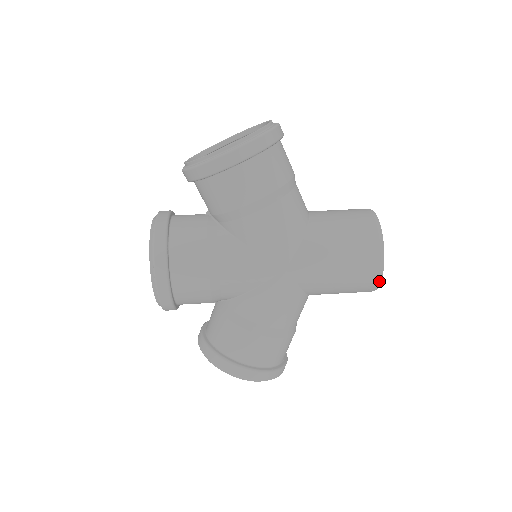
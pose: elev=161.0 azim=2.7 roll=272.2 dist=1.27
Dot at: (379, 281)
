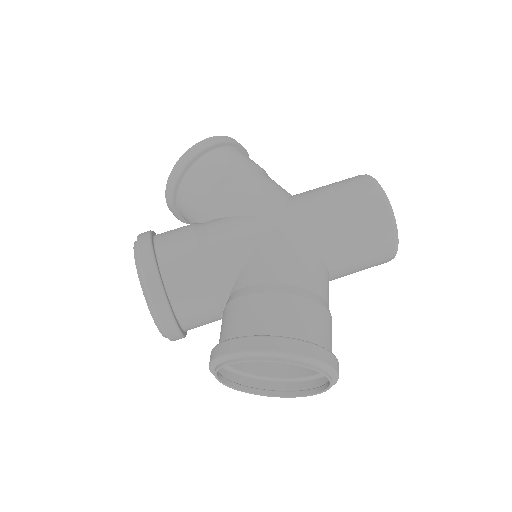
Dot at: (389, 208)
